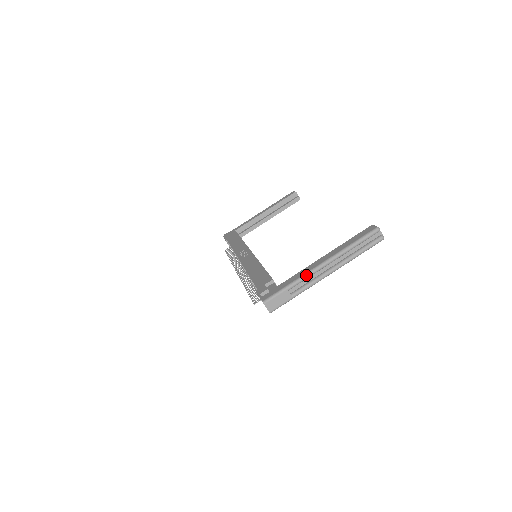
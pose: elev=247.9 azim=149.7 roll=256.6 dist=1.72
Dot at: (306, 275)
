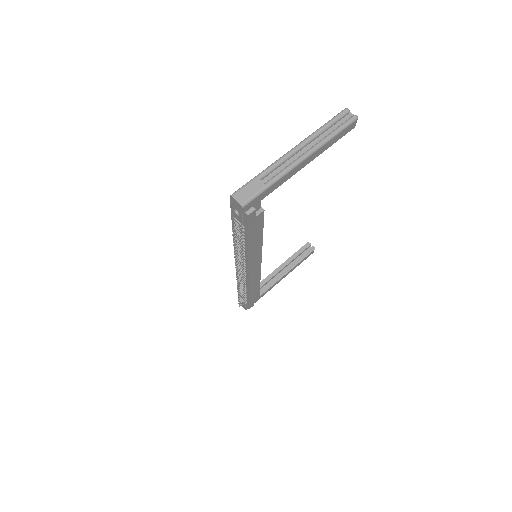
Dot at: (276, 161)
